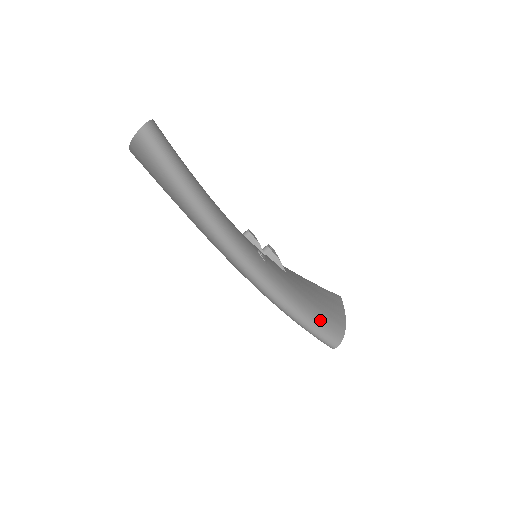
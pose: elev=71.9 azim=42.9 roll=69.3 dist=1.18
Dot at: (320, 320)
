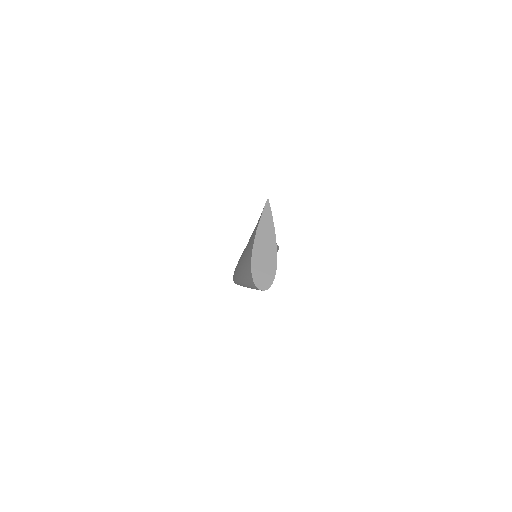
Dot at: occluded
